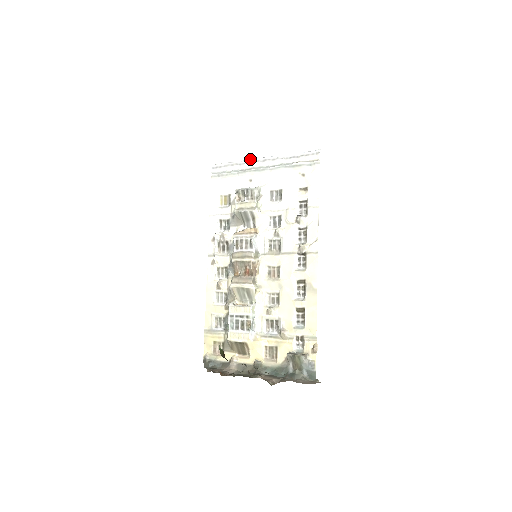
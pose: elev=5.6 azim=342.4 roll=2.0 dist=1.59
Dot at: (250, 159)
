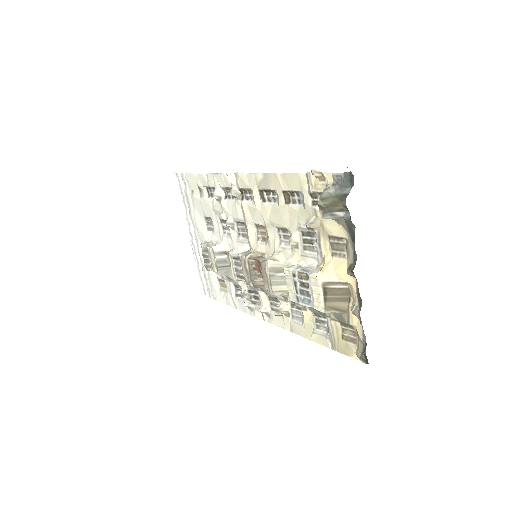
Dot at: occluded
